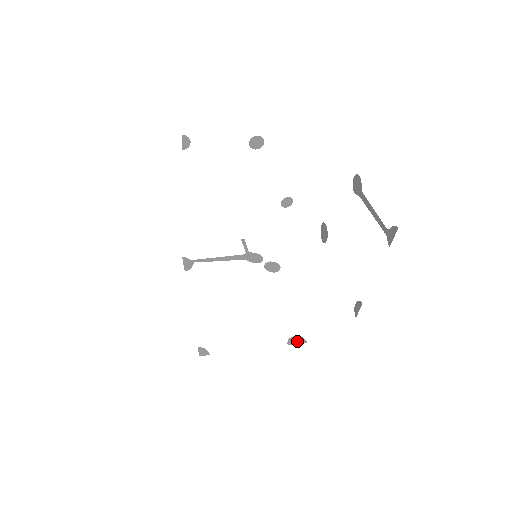
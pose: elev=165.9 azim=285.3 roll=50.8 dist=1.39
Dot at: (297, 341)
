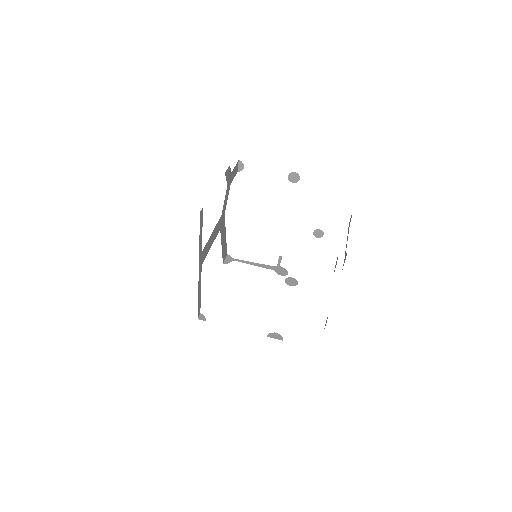
Dot at: (276, 337)
